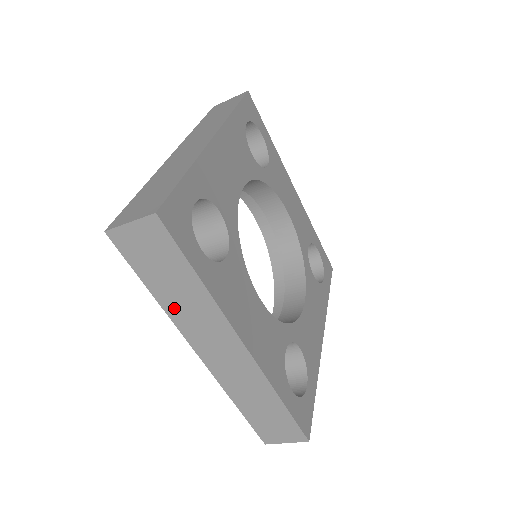
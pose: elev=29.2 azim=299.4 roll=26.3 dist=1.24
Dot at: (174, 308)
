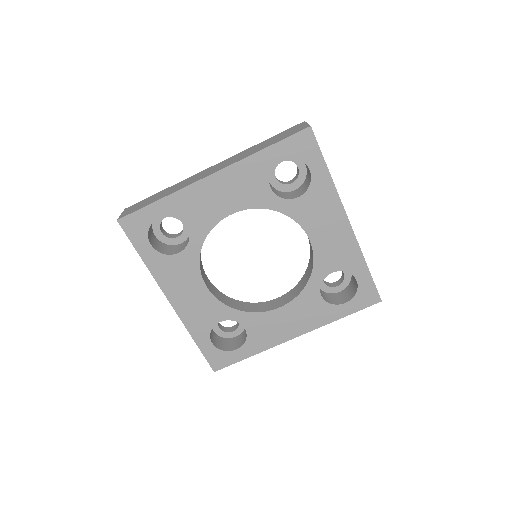
Dot at: occluded
